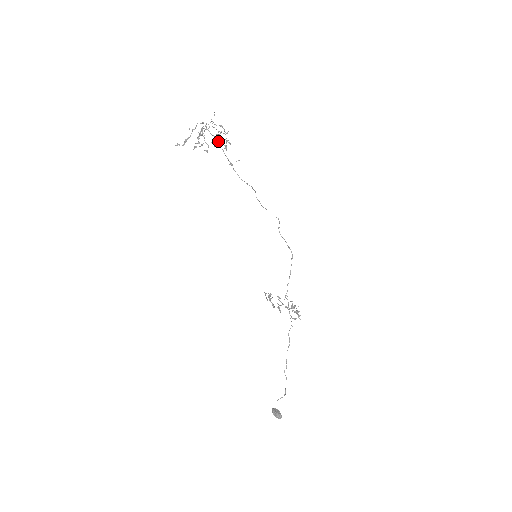
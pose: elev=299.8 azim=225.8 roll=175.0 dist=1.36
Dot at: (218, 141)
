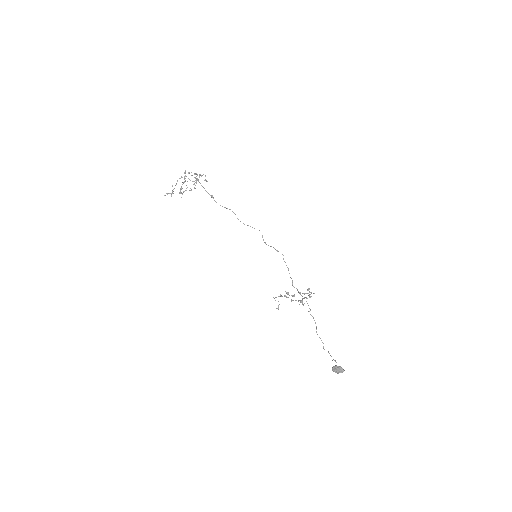
Dot at: (199, 175)
